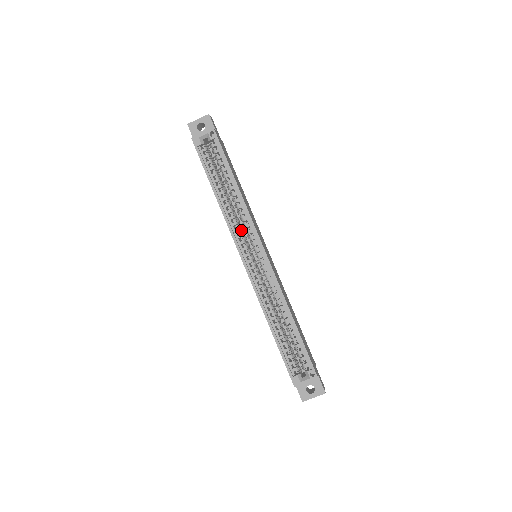
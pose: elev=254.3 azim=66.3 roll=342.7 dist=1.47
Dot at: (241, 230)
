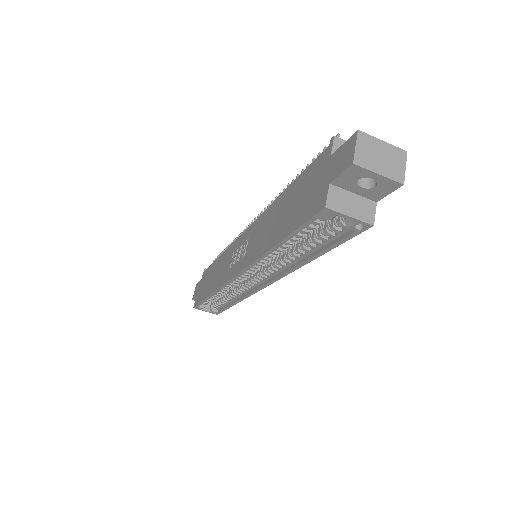
Dot at: occluded
